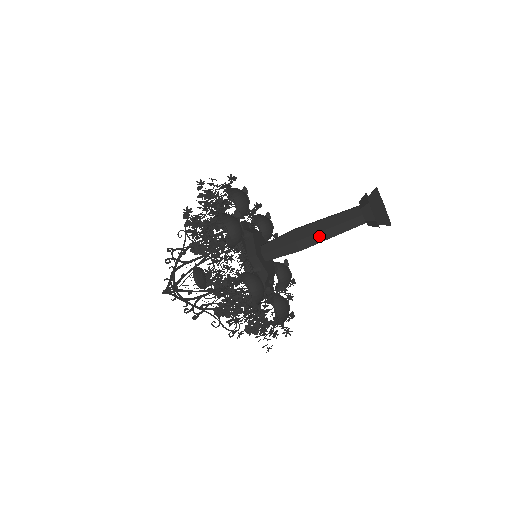
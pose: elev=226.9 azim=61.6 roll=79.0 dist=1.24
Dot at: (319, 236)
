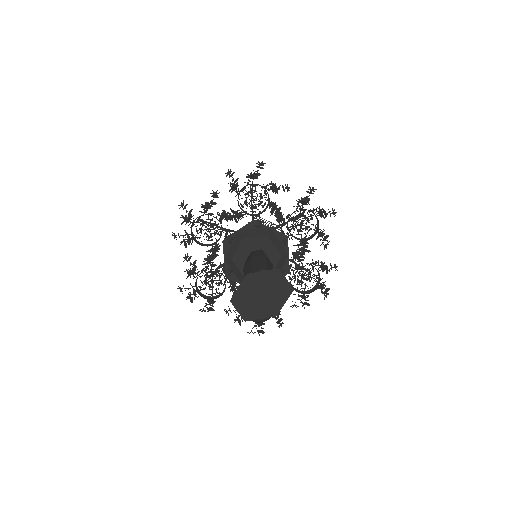
Dot at: occluded
